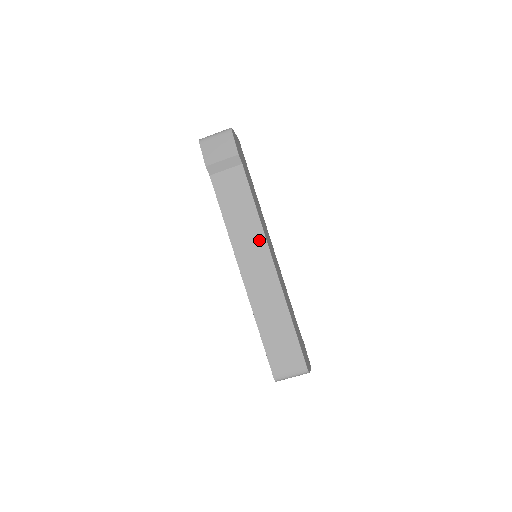
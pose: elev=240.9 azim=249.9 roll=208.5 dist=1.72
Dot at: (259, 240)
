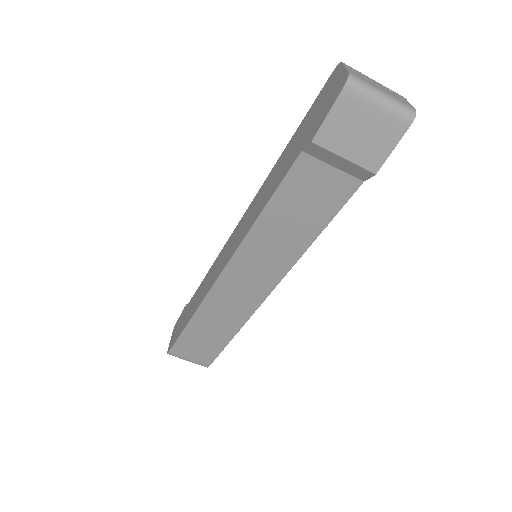
Dot at: (279, 267)
